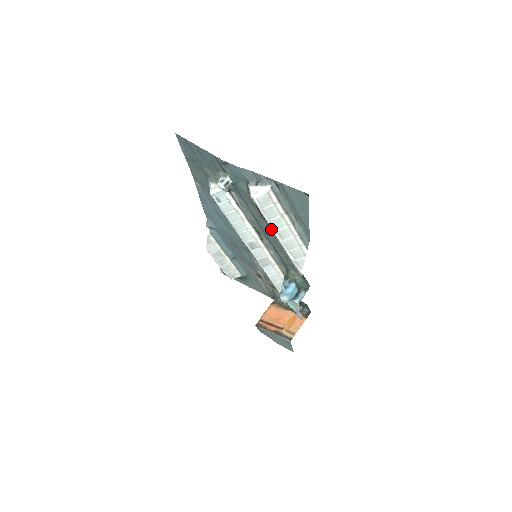
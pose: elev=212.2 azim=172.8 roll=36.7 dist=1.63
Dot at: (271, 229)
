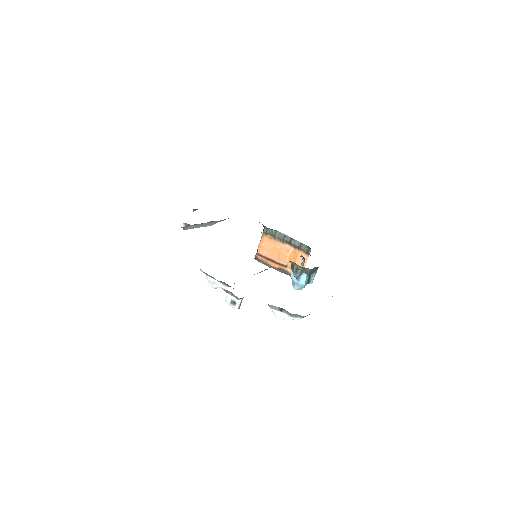
Dot at: occluded
